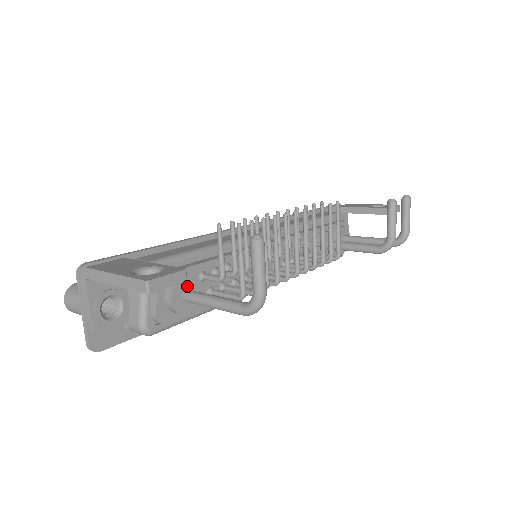
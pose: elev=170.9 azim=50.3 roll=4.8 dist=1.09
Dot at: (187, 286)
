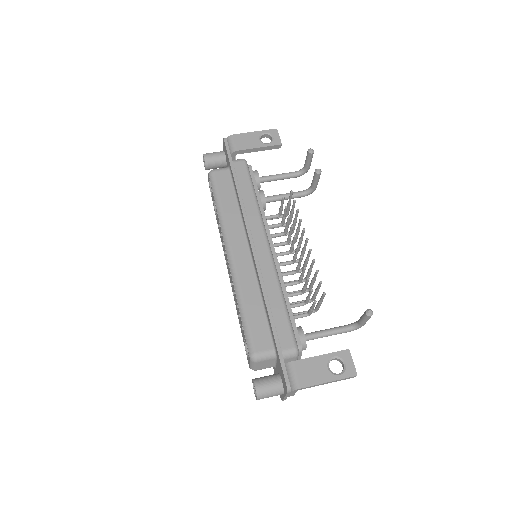
Dot at: occluded
